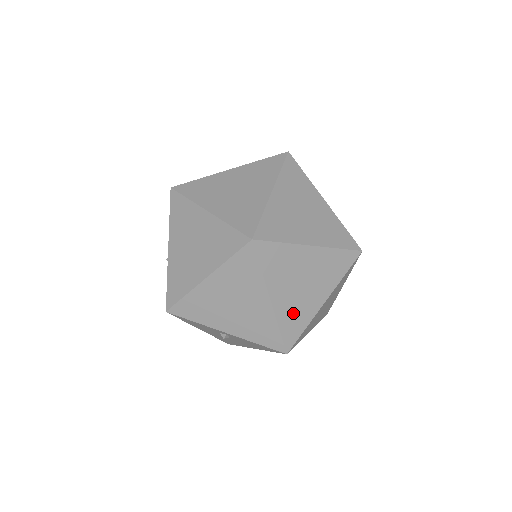
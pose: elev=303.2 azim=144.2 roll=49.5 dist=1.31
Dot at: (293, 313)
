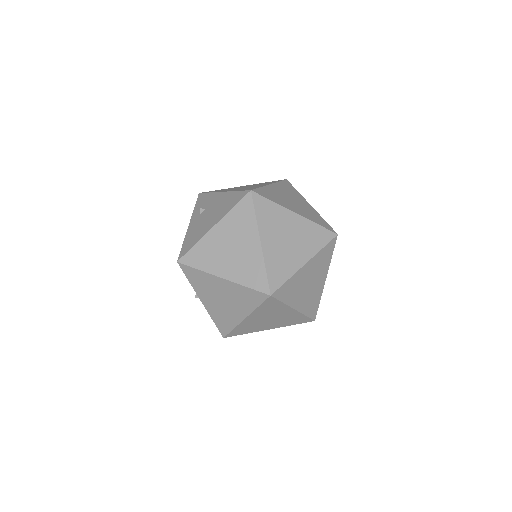
Dot at: (249, 327)
